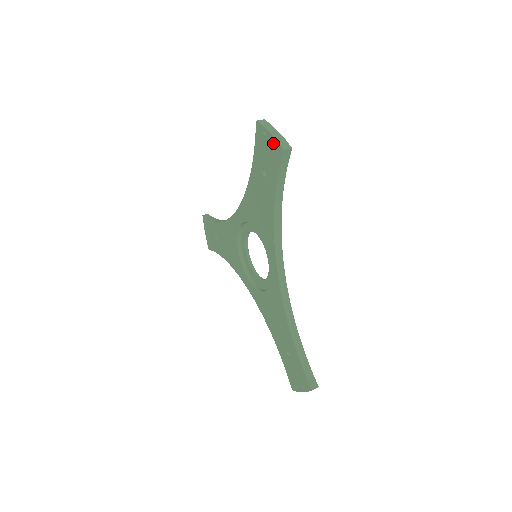
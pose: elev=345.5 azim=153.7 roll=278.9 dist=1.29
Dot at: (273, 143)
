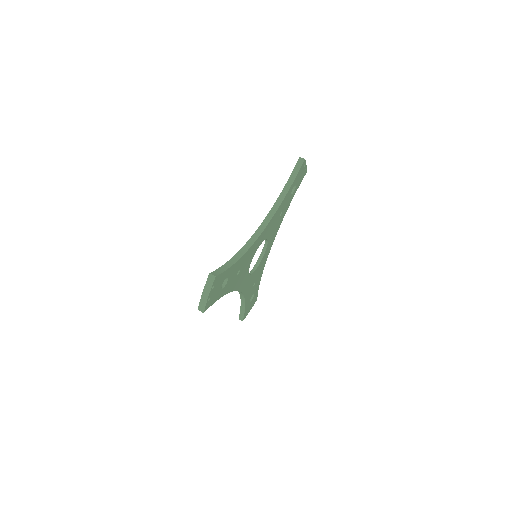
Dot at: occluded
